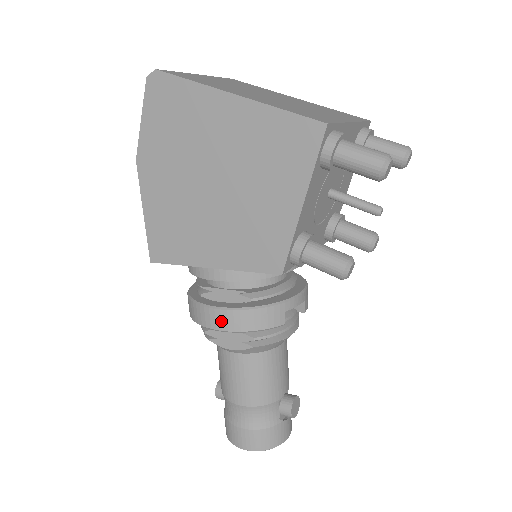
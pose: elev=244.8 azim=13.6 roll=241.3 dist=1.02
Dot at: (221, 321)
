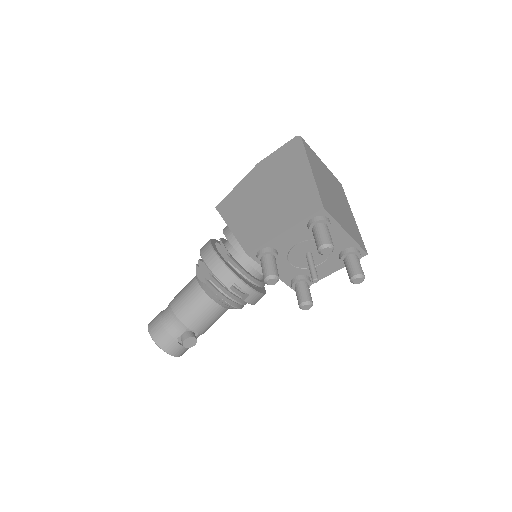
Dot at: (208, 255)
